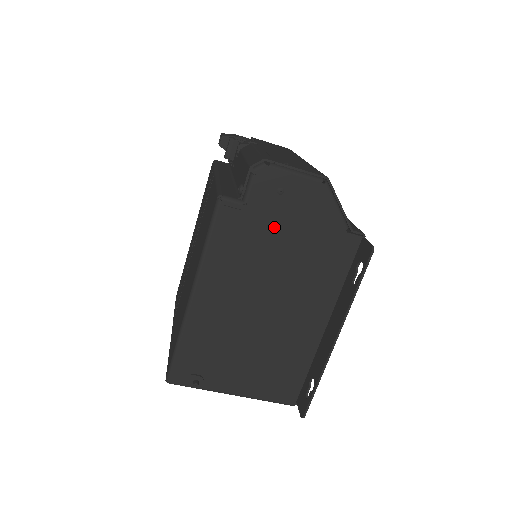
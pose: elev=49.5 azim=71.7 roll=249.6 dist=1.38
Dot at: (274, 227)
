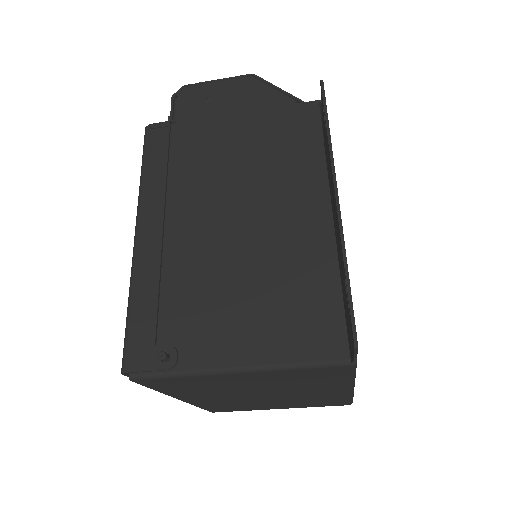
Dot at: (212, 130)
